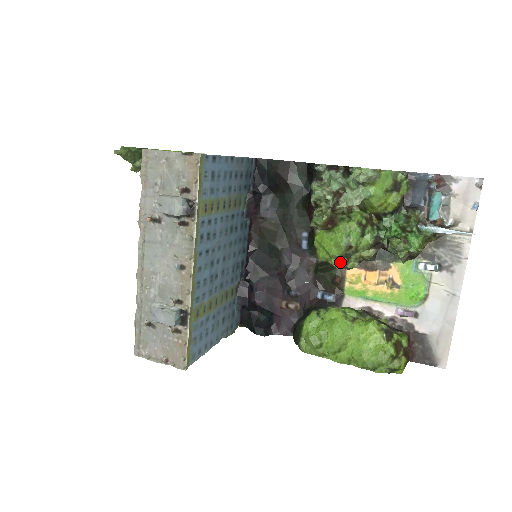
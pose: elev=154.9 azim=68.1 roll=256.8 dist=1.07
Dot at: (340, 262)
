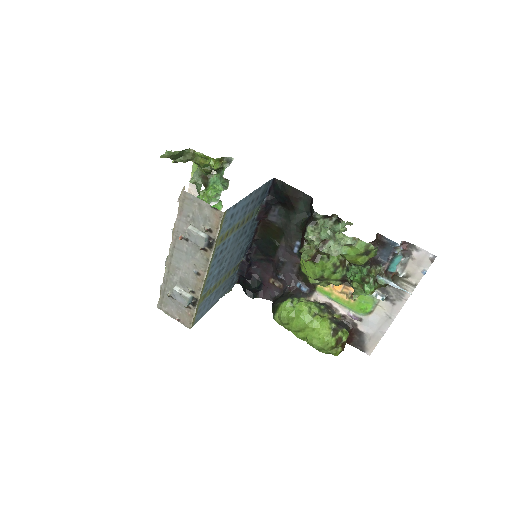
Dot at: (314, 282)
